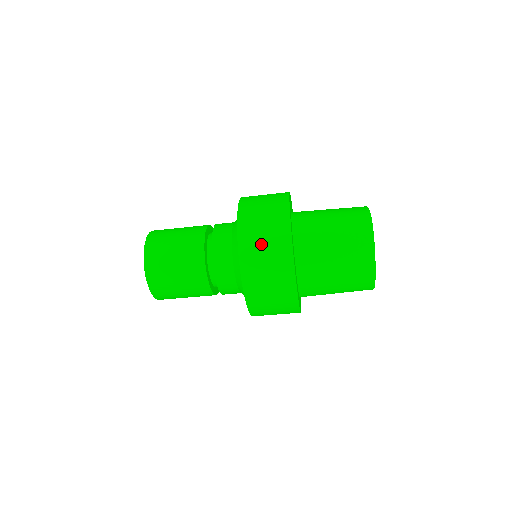
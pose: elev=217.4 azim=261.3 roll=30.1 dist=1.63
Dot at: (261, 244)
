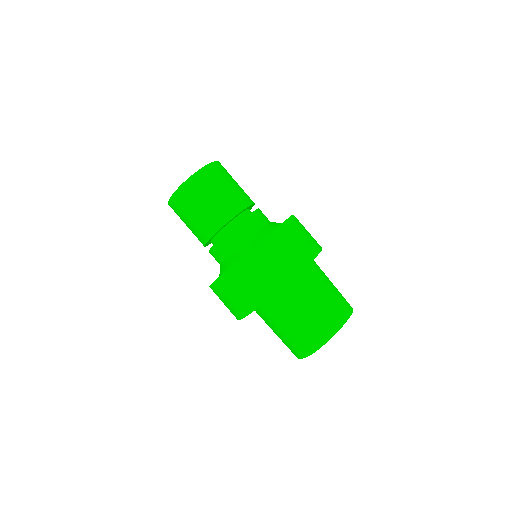
Dot at: (302, 233)
